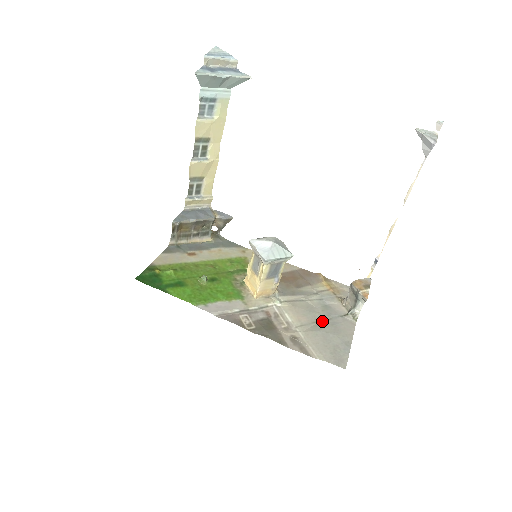
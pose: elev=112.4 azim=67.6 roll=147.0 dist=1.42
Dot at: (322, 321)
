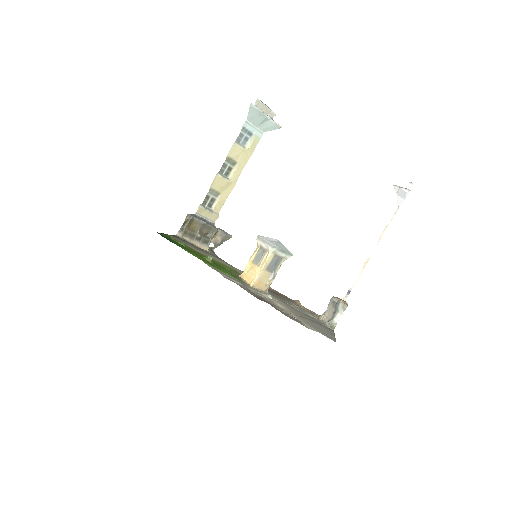
Dot at: (307, 318)
